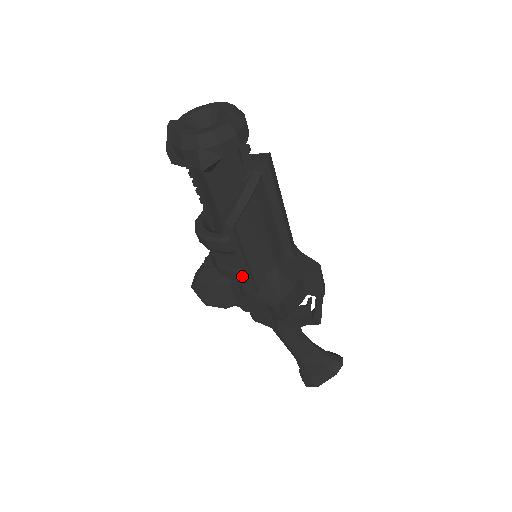
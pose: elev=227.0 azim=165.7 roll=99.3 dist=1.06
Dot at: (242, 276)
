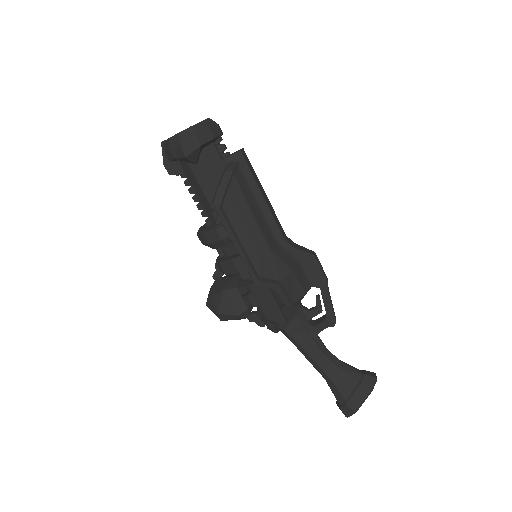
Dot at: (241, 265)
